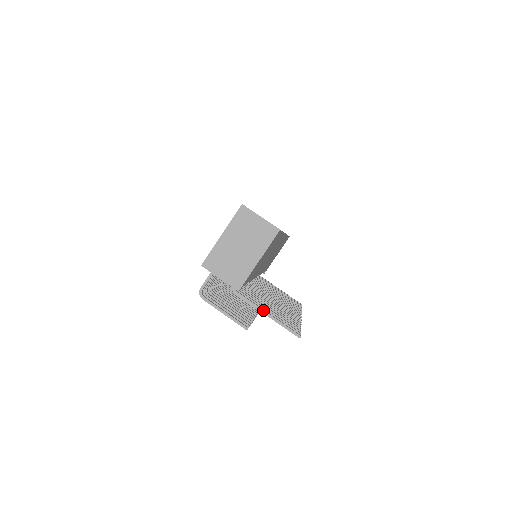
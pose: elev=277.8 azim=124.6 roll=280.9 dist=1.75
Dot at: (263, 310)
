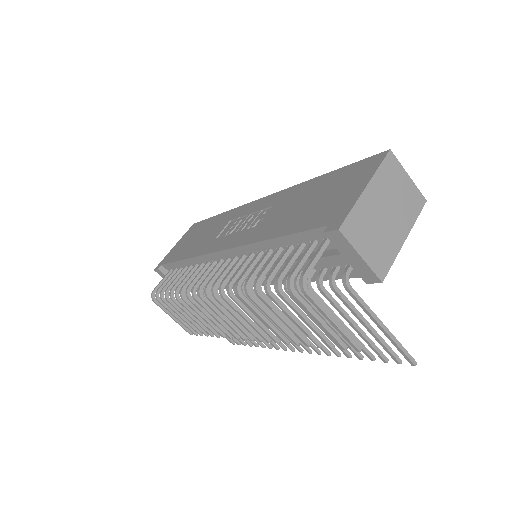
Dot at: (380, 321)
